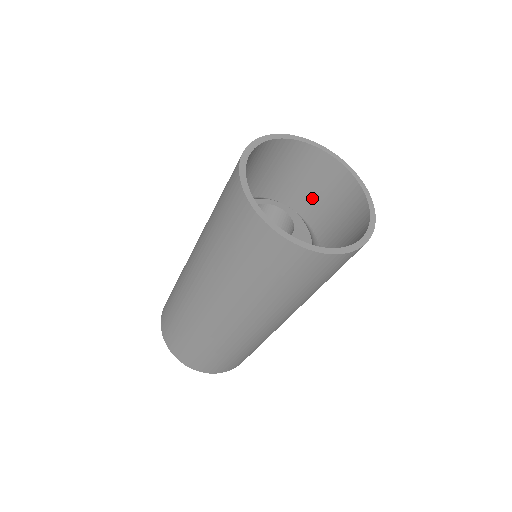
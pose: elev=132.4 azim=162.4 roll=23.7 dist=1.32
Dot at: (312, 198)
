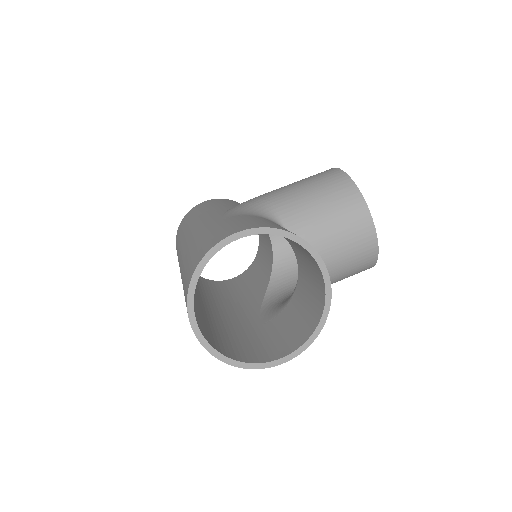
Dot at: (307, 278)
